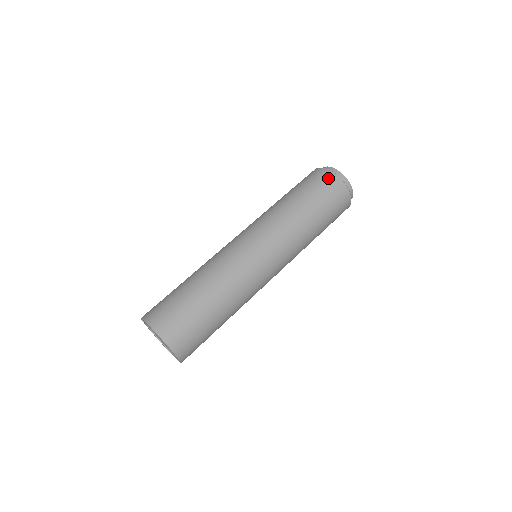
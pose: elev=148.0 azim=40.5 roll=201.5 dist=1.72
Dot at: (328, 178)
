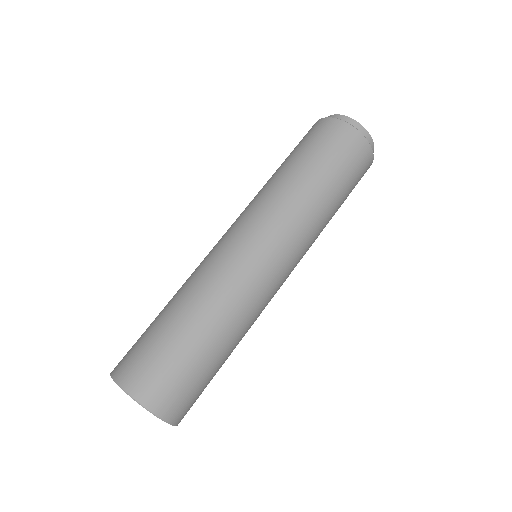
Dot at: (349, 137)
